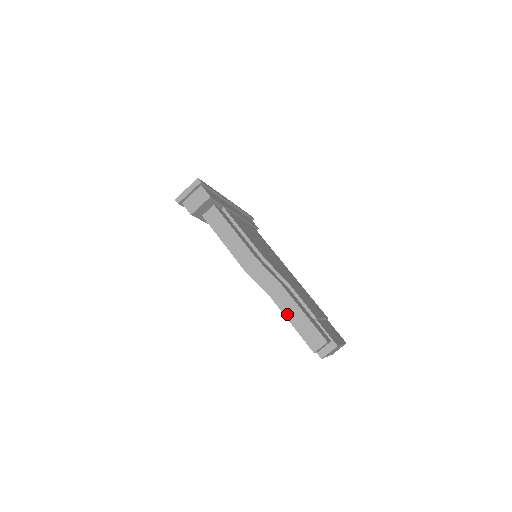
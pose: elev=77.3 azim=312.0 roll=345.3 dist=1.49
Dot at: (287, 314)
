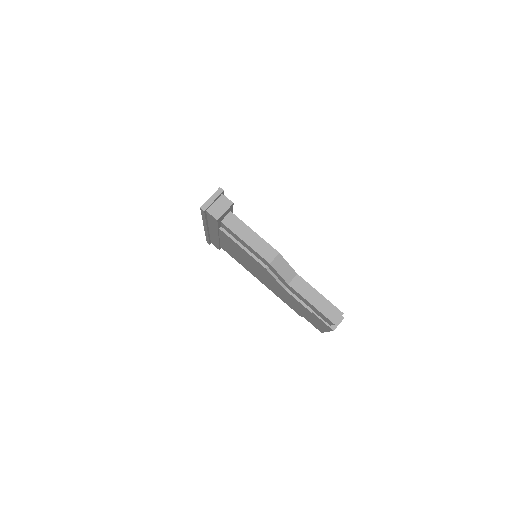
Dot at: (307, 297)
